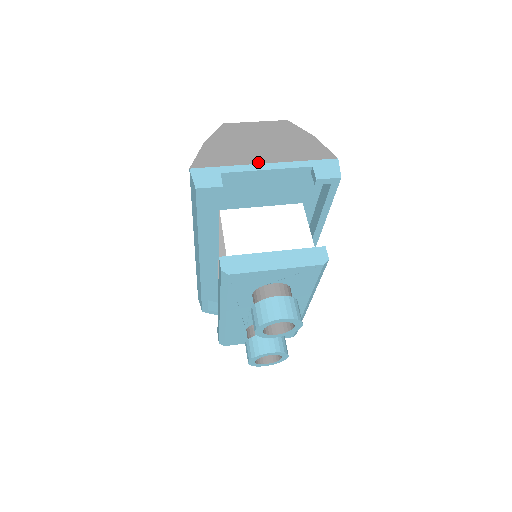
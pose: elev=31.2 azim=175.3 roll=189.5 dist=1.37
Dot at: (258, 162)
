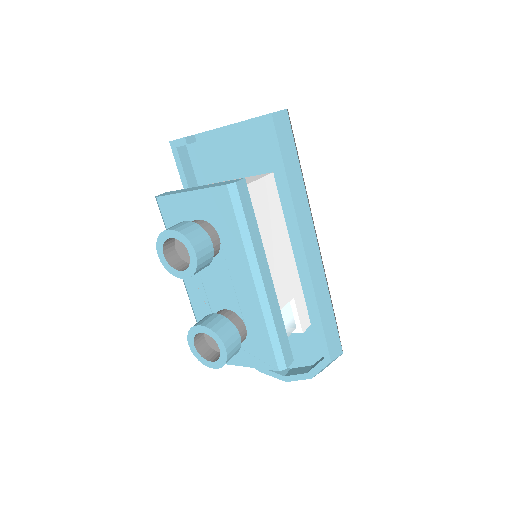
Dot at: occluded
